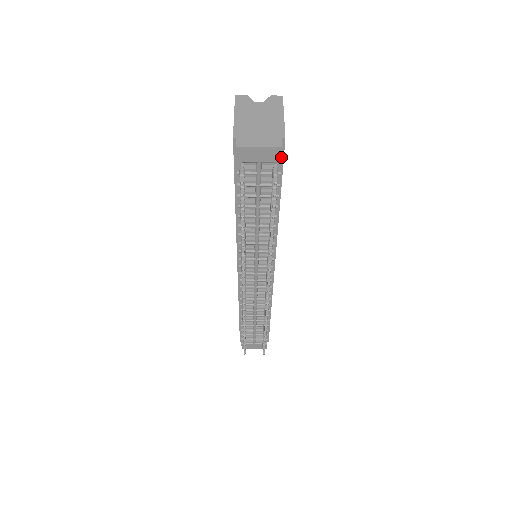
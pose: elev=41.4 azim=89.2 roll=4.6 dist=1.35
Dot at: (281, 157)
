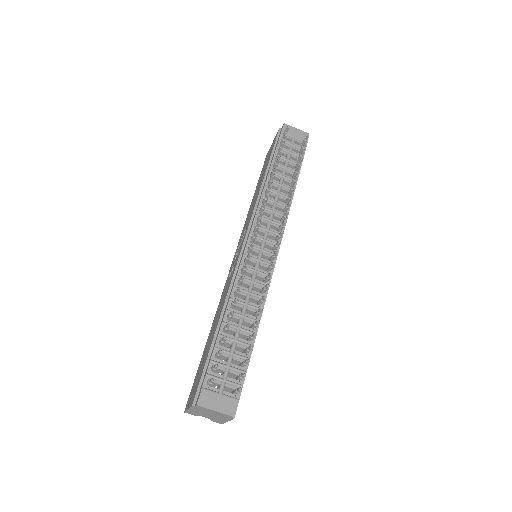
Dot at: occluded
